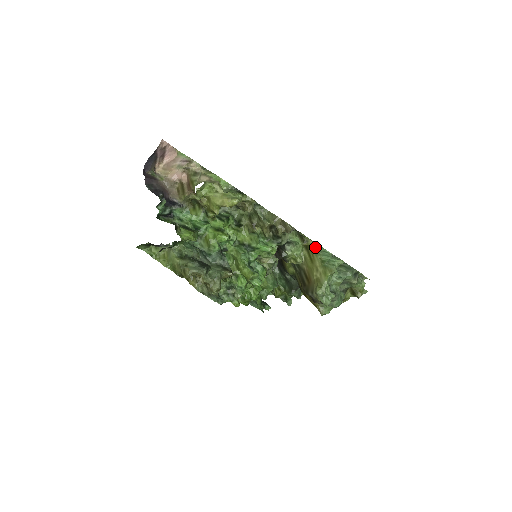
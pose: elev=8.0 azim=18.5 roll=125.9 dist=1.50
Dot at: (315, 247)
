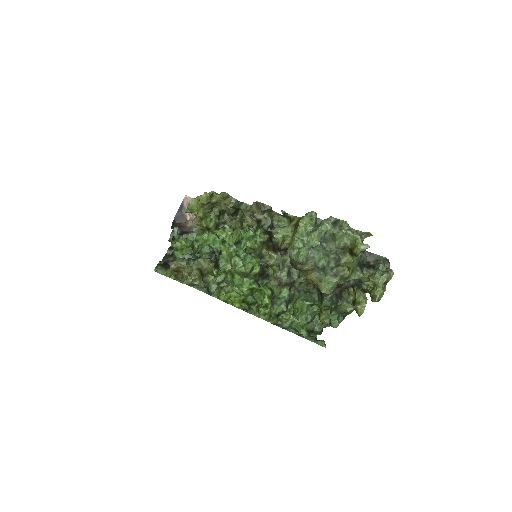
Dot at: (299, 220)
